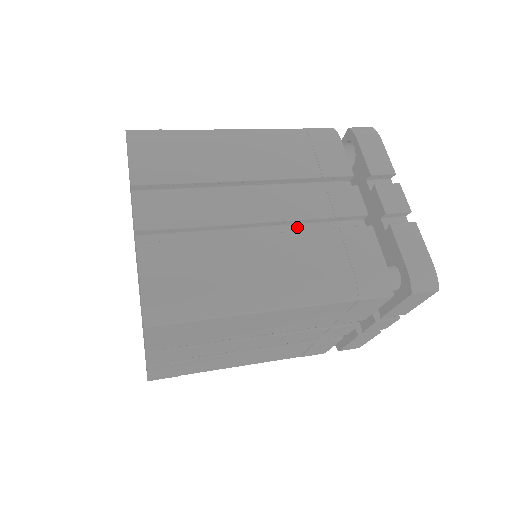
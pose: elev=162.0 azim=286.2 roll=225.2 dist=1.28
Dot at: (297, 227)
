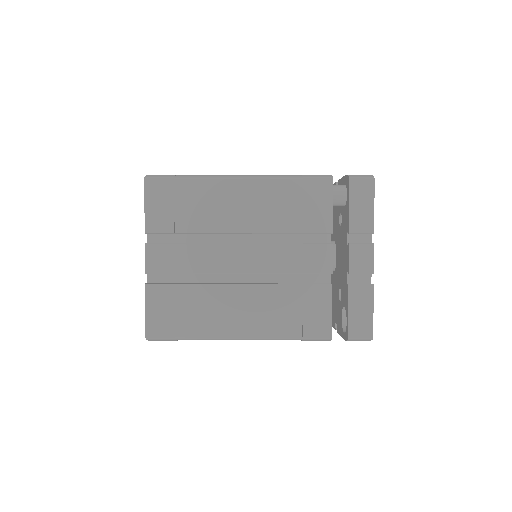
Dot at: occluded
